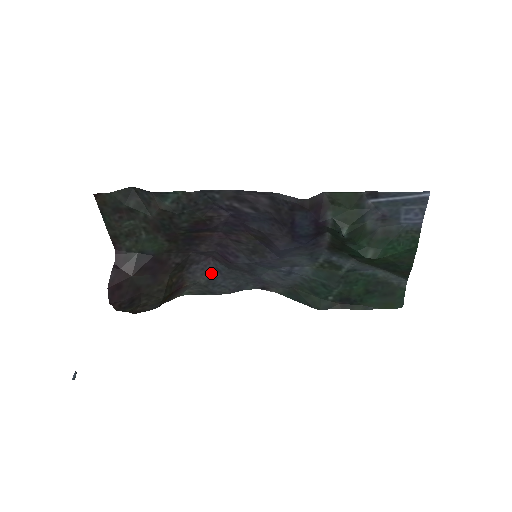
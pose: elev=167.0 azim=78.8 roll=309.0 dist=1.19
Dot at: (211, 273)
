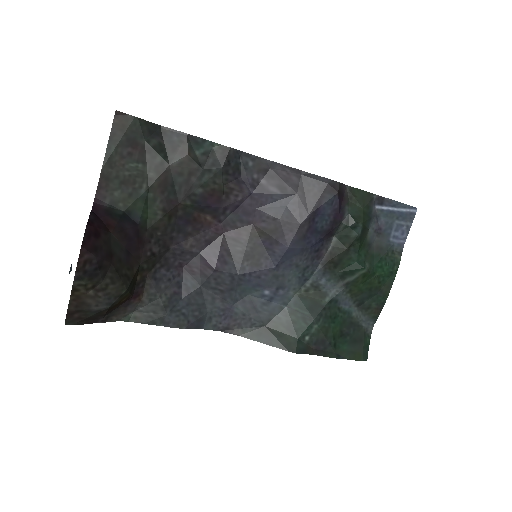
Dot at: (176, 290)
